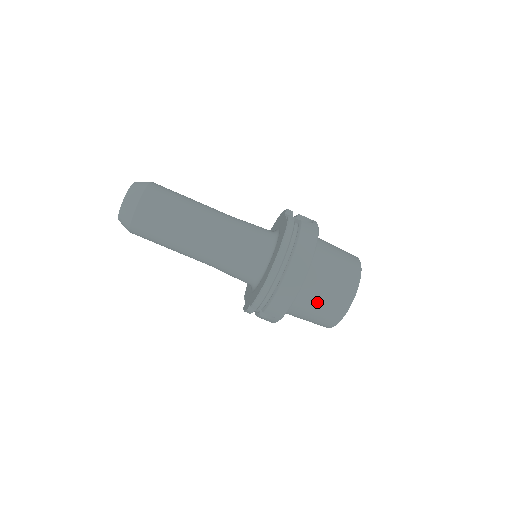
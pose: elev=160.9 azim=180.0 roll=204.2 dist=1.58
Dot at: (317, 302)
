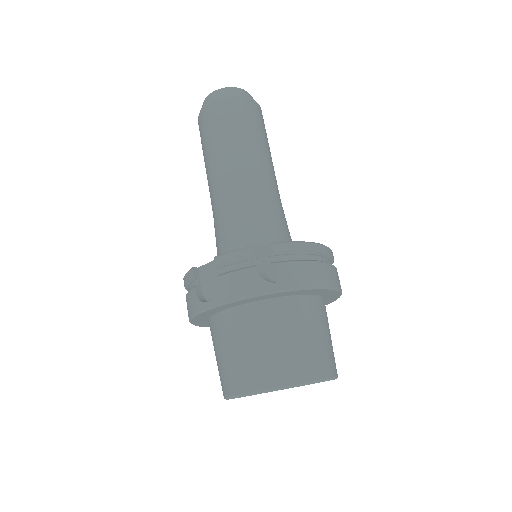
Dot at: (314, 331)
